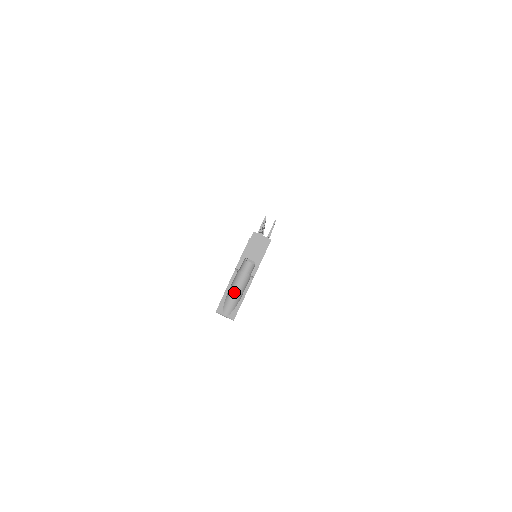
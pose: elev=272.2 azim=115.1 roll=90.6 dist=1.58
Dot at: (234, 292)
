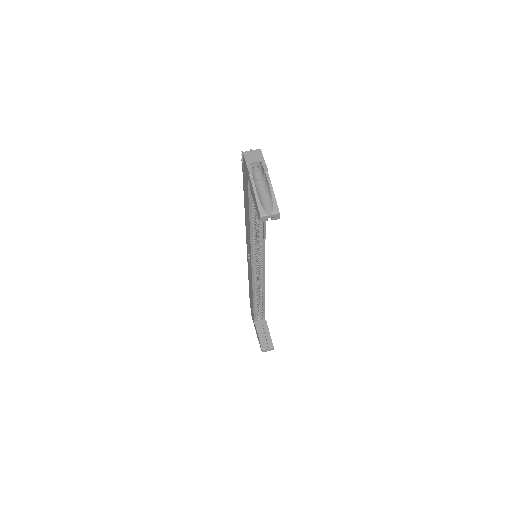
Dot at: (262, 196)
